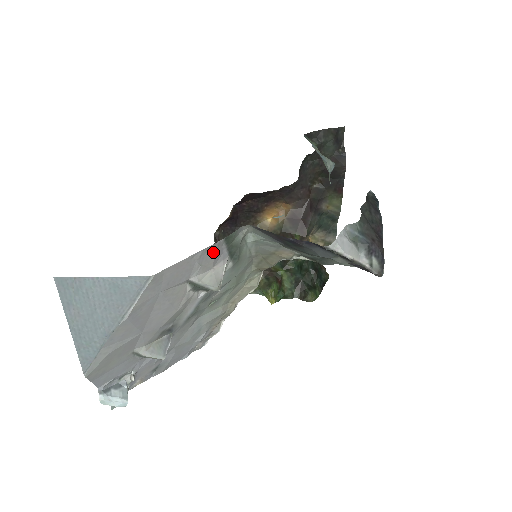
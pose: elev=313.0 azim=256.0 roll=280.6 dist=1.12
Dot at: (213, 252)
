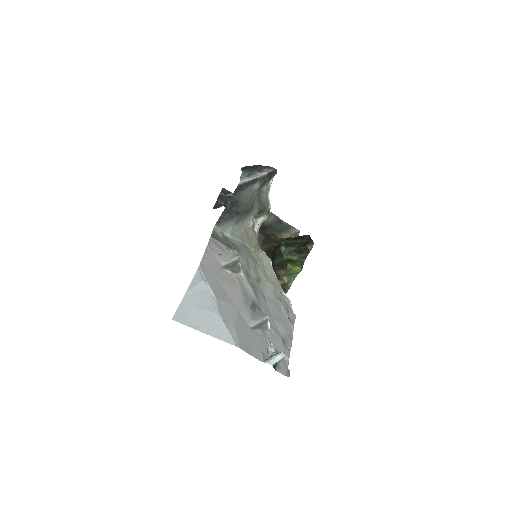
Dot at: (215, 246)
